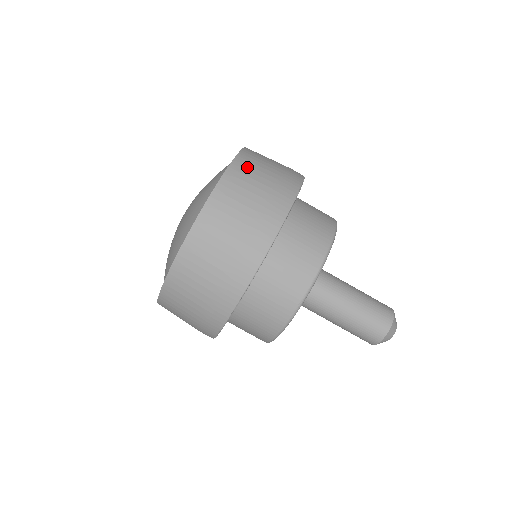
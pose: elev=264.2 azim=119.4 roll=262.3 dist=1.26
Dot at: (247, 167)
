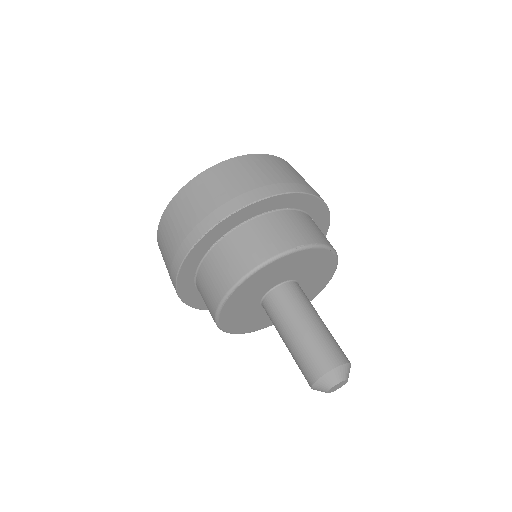
Dot at: occluded
